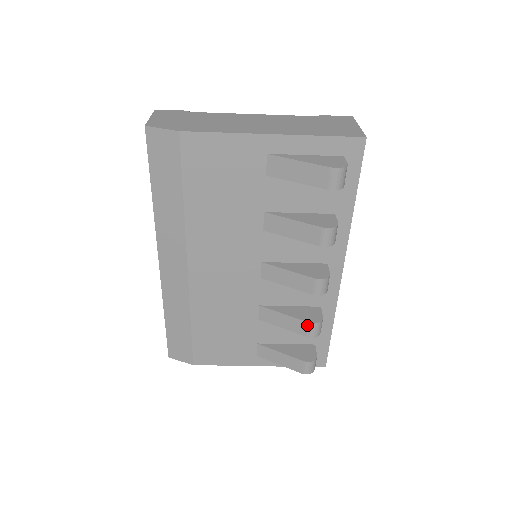
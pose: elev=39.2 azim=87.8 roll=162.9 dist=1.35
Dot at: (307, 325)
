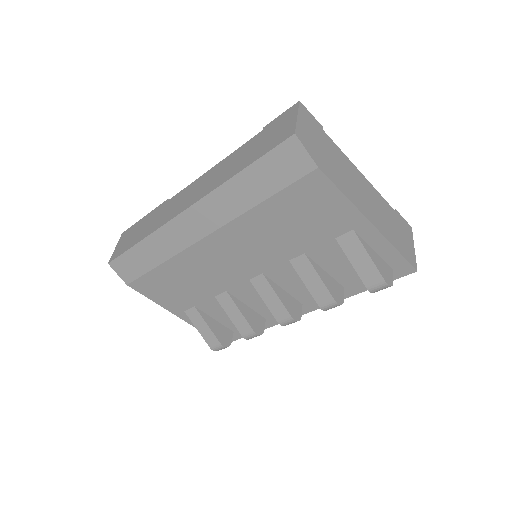
Dot at: (251, 331)
